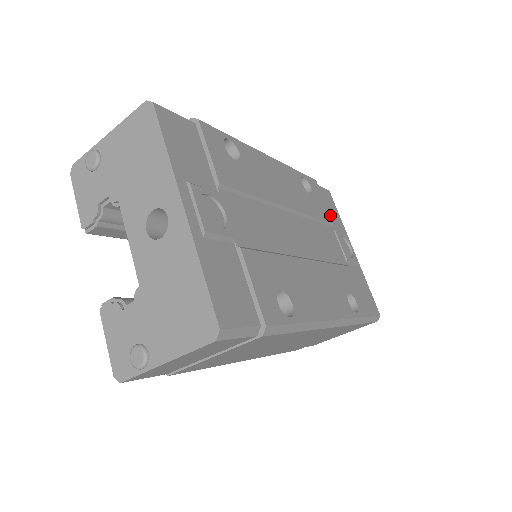
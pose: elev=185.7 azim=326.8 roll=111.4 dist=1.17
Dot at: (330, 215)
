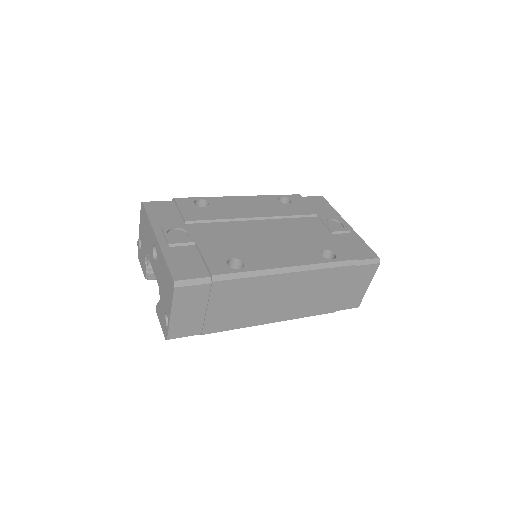
Dot at: (318, 210)
